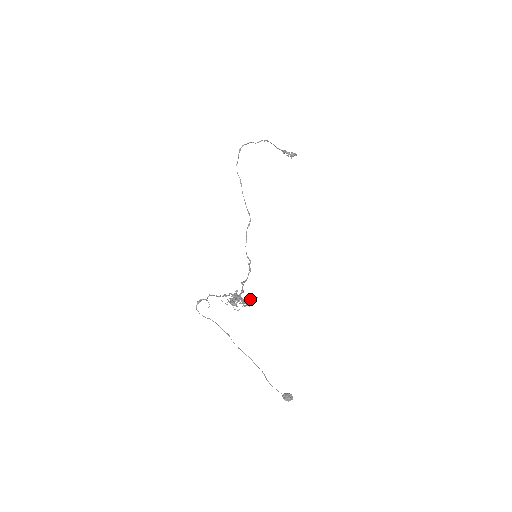
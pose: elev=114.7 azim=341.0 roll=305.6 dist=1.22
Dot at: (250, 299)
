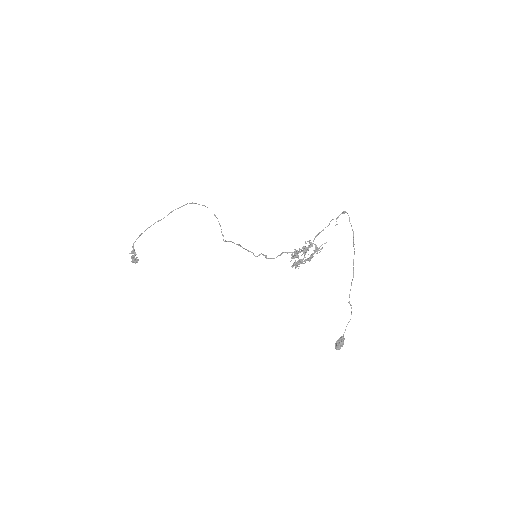
Dot at: (304, 260)
